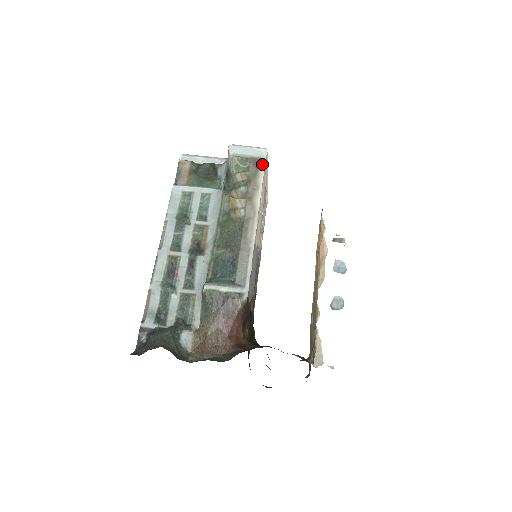
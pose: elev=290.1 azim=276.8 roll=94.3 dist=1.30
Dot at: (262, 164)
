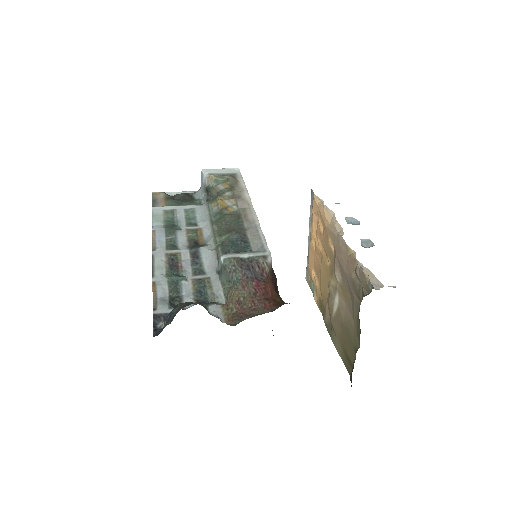
Dot at: (239, 177)
